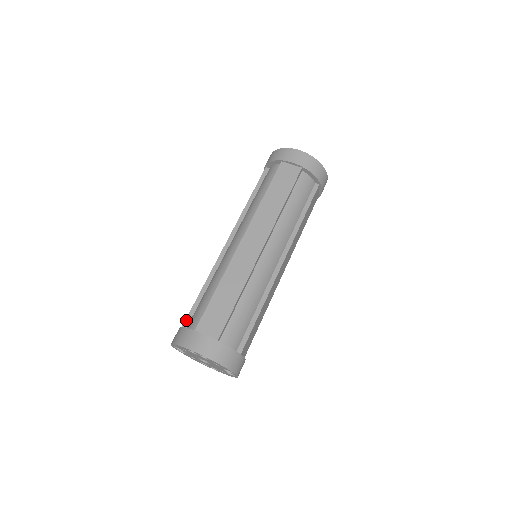
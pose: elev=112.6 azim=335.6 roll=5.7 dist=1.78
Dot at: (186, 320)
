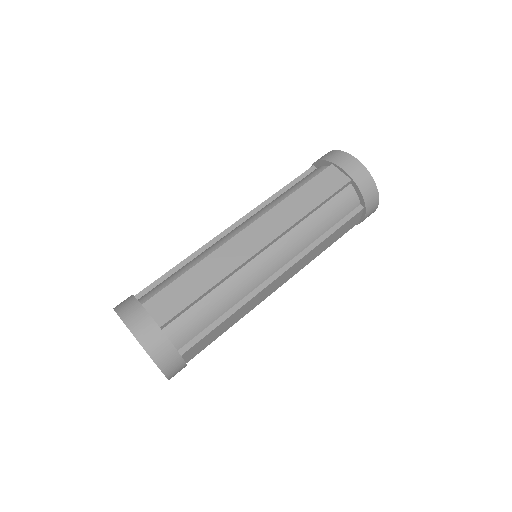
Dot at: (143, 290)
